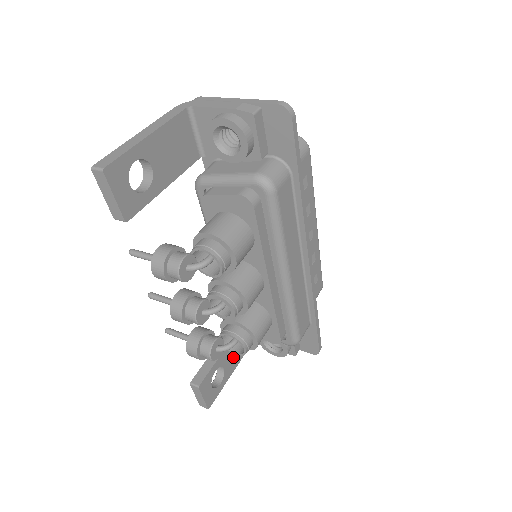
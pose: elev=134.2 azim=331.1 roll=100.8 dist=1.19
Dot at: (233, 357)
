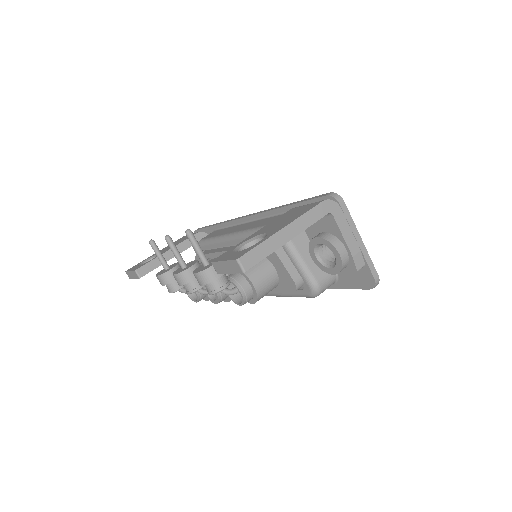
Dot at: occluded
